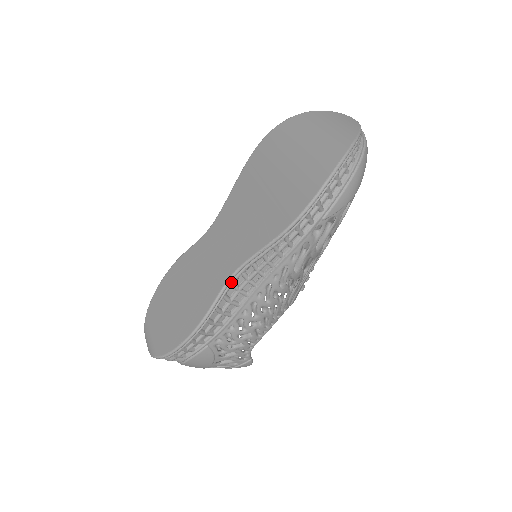
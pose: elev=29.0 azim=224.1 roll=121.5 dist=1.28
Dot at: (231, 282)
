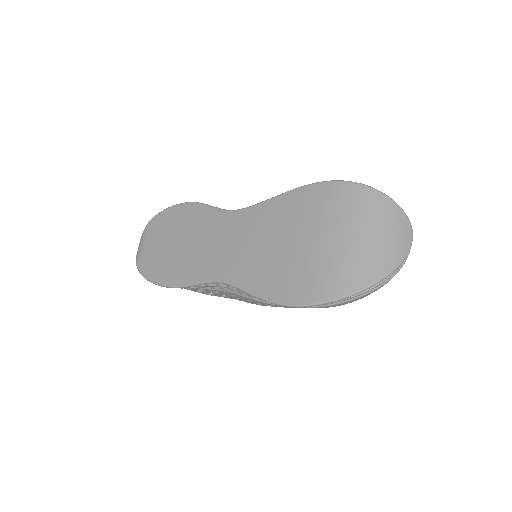
Dot at: (214, 282)
